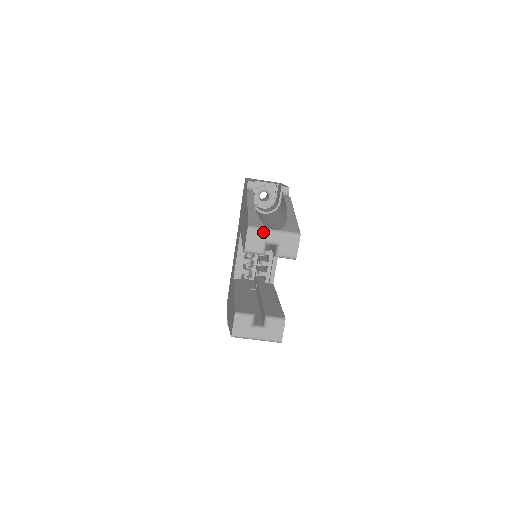
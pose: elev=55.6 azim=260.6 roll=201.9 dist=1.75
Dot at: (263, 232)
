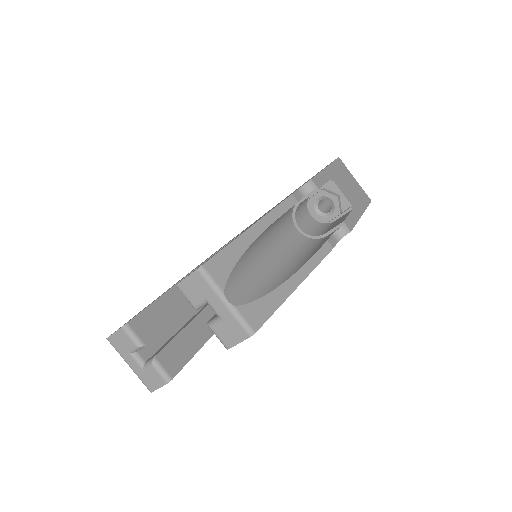
Dot at: (212, 290)
